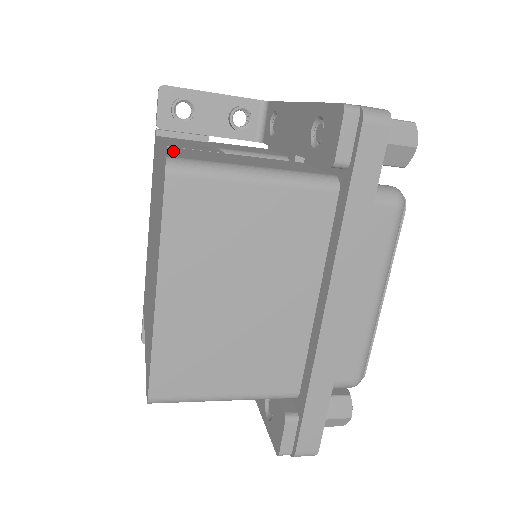
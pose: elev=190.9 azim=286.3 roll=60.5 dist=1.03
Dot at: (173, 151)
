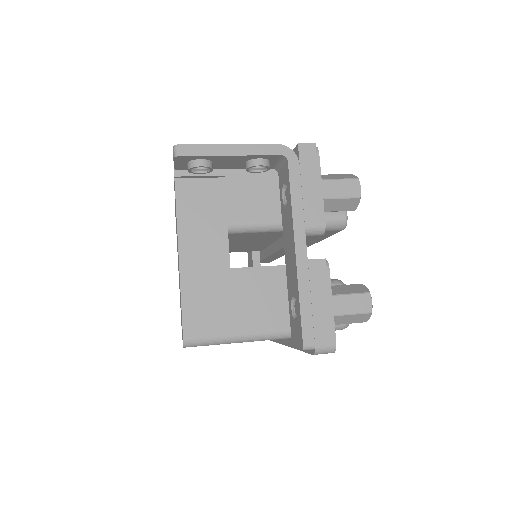
Dot at: (189, 303)
